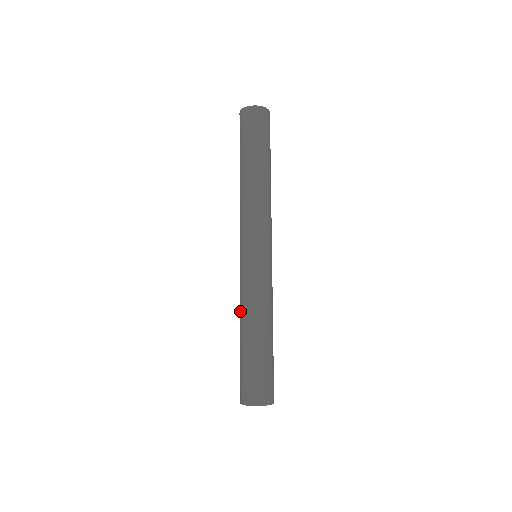
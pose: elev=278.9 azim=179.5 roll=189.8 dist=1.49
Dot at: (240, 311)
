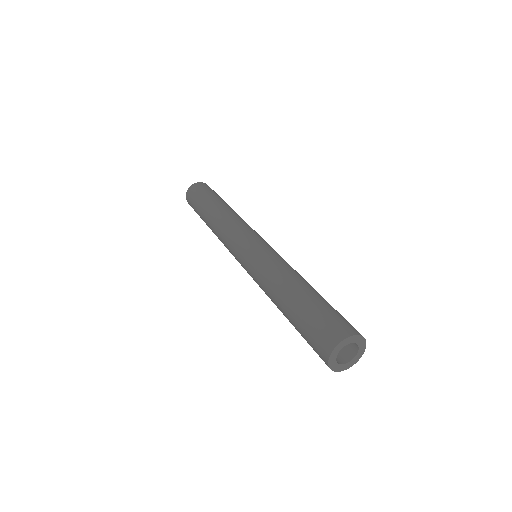
Dot at: (270, 283)
